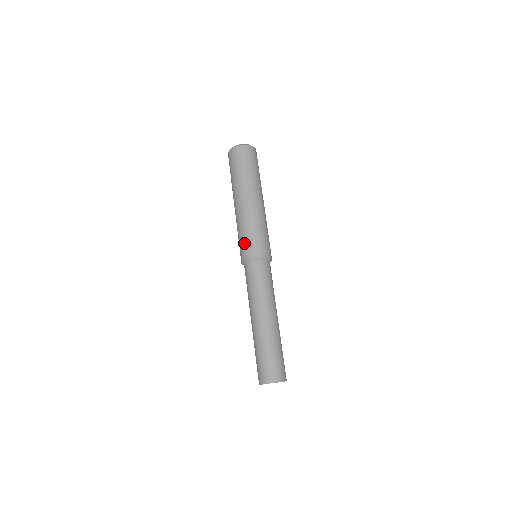
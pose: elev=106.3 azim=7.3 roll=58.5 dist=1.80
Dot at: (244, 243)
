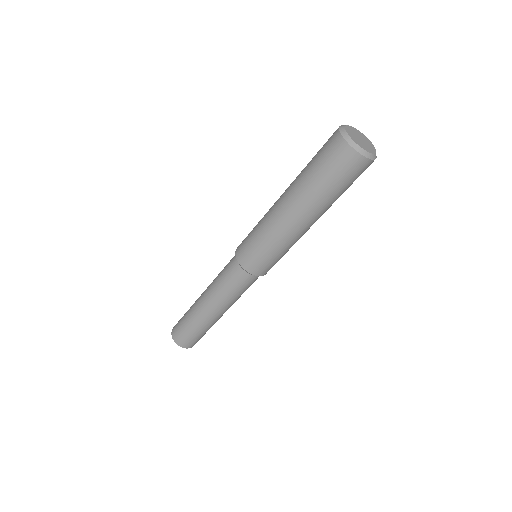
Dot at: (265, 262)
